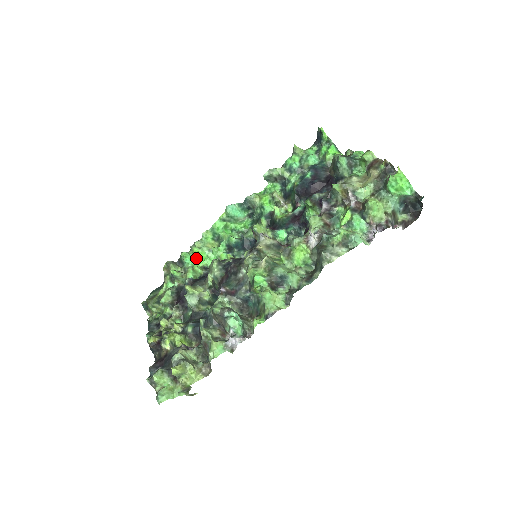
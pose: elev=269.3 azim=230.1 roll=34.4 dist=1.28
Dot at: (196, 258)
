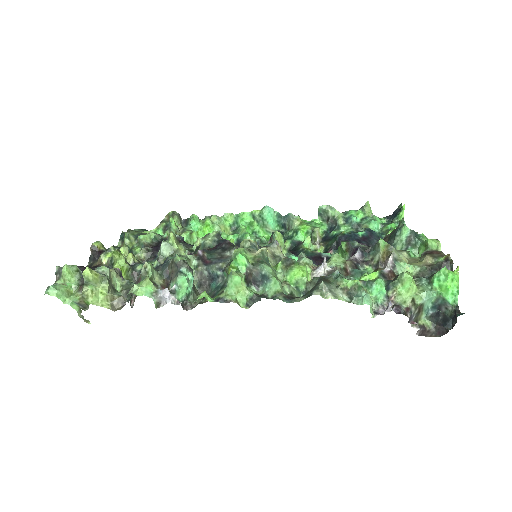
Dot at: (202, 228)
